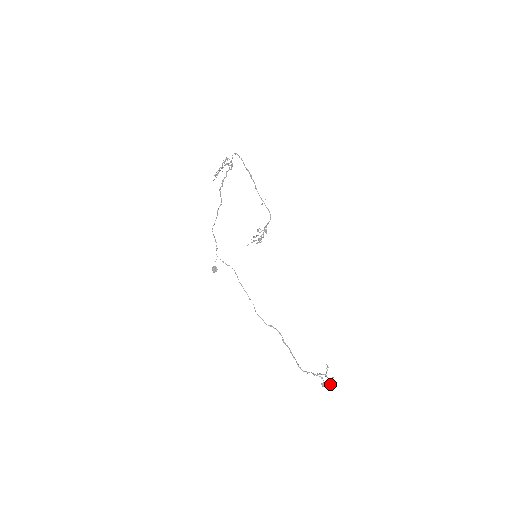
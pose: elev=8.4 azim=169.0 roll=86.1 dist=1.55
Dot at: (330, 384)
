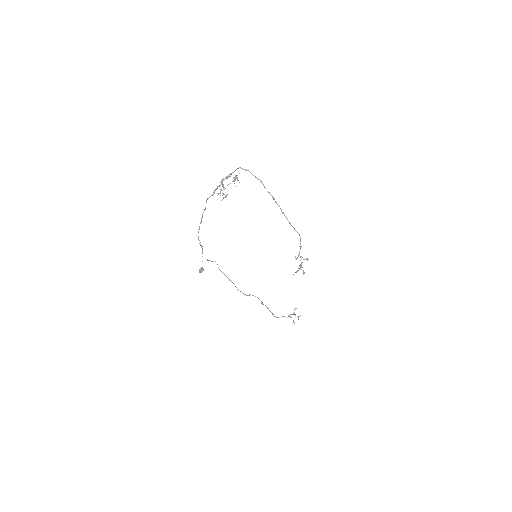
Dot at: (298, 319)
